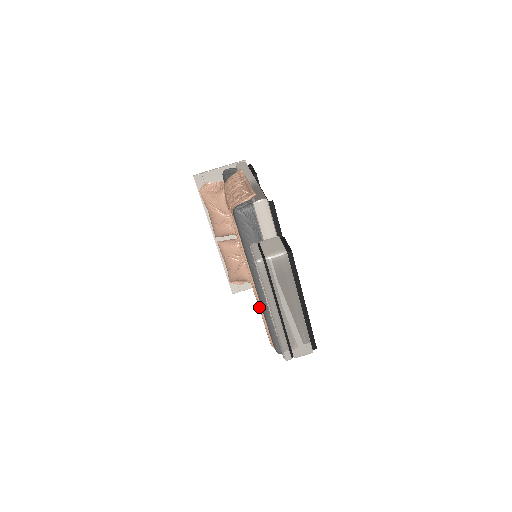
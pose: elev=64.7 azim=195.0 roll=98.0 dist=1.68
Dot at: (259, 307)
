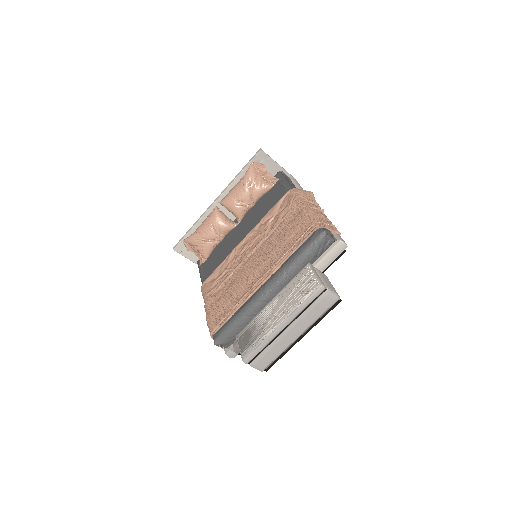
Dot at: (242, 299)
